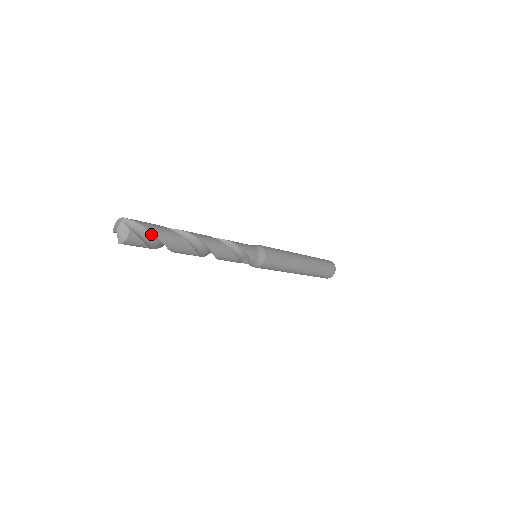
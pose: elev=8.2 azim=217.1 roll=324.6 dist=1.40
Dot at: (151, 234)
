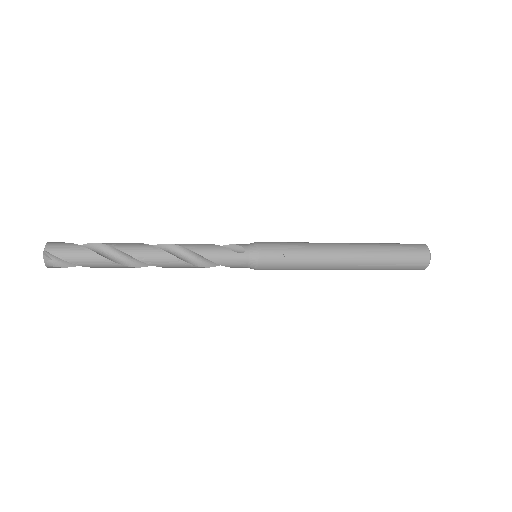
Dot at: (76, 262)
